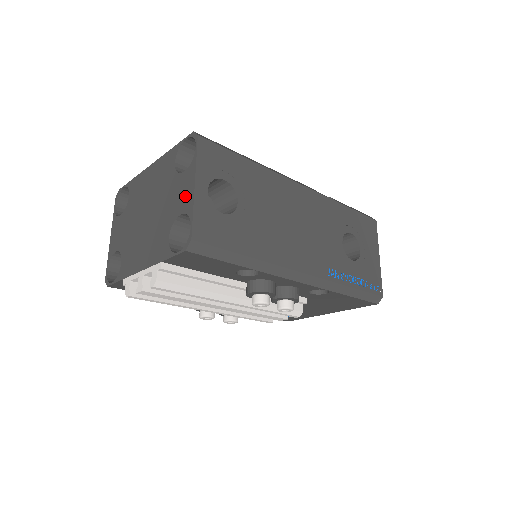
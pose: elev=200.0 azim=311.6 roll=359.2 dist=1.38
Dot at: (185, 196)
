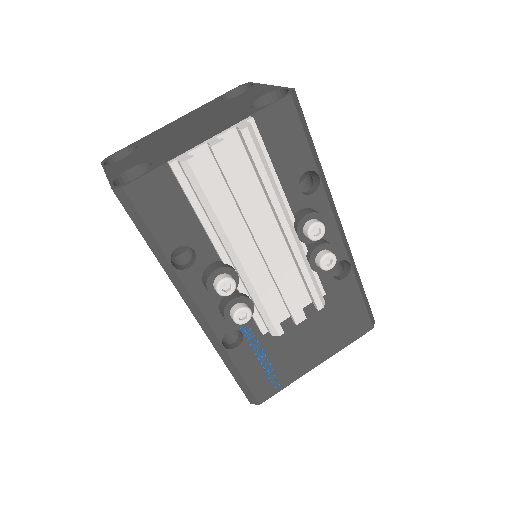
Dot at: (259, 92)
